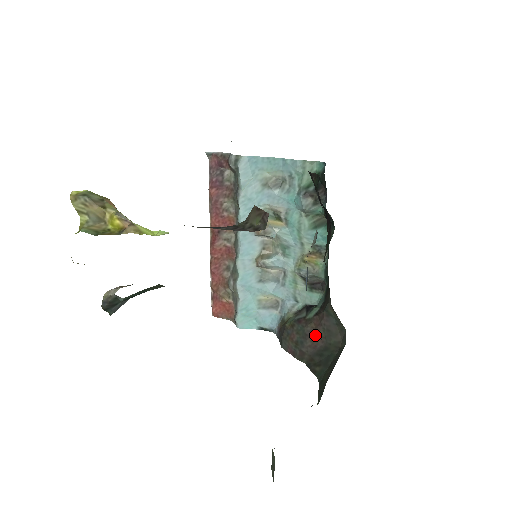
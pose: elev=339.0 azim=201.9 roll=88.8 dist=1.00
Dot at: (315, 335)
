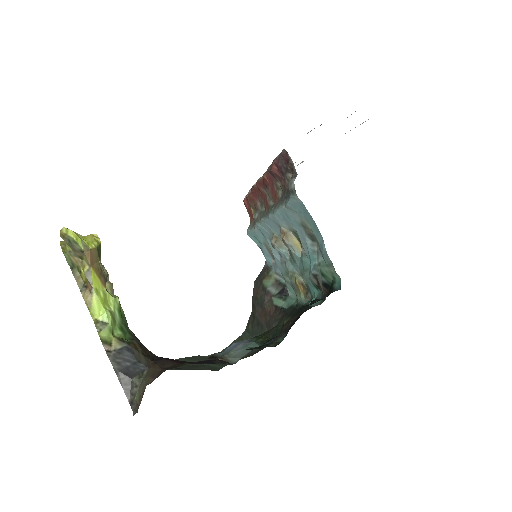
Dot at: (265, 314)
